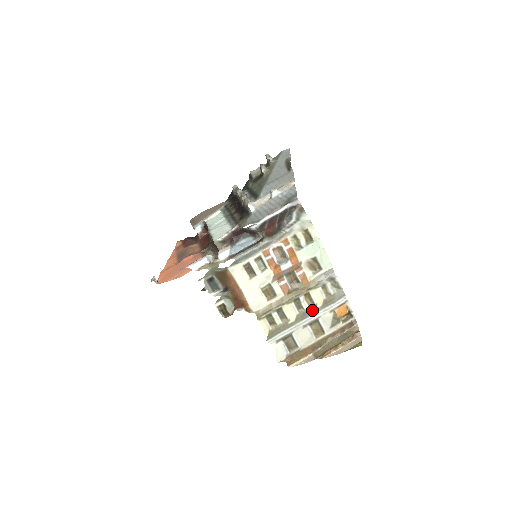
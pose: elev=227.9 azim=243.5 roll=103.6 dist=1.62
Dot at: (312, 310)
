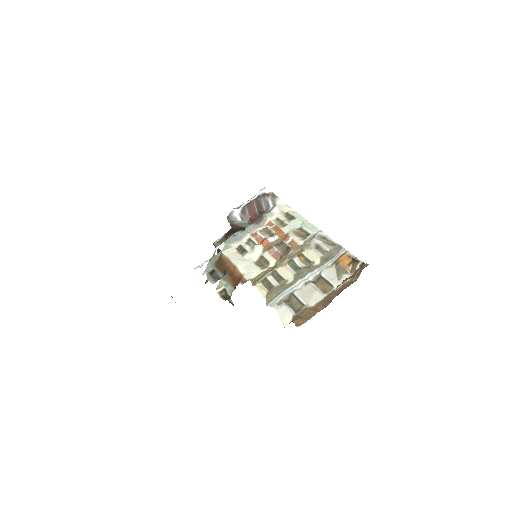
Dot at: (310, 268)
